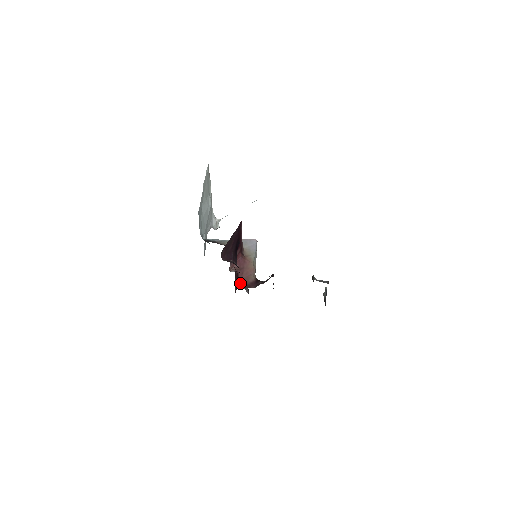
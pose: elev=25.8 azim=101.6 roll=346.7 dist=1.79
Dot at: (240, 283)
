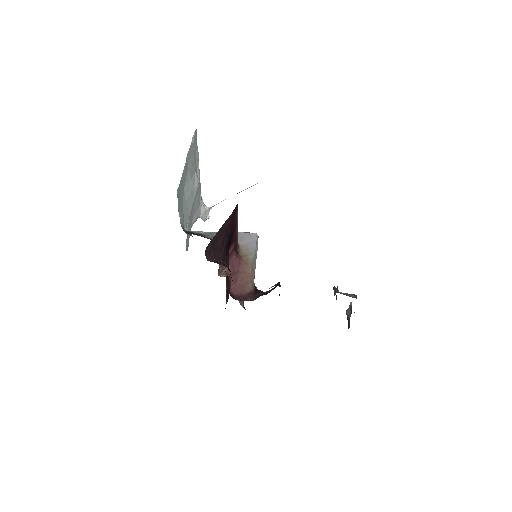
Dot at: (232, 293)
